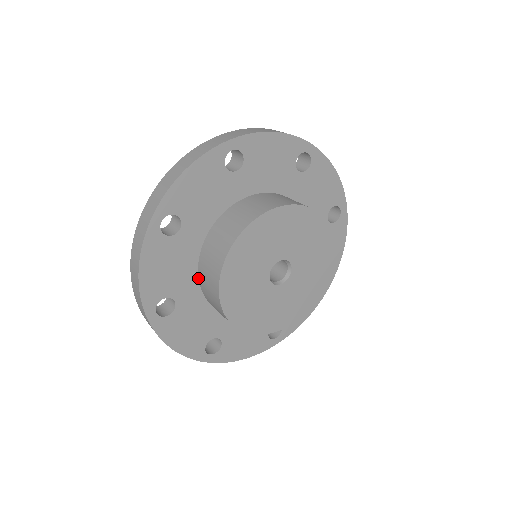
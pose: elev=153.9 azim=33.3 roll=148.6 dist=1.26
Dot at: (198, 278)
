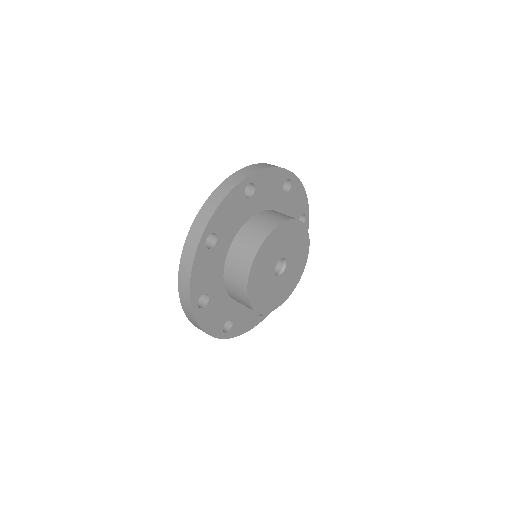
Dot at: (223, 277)
